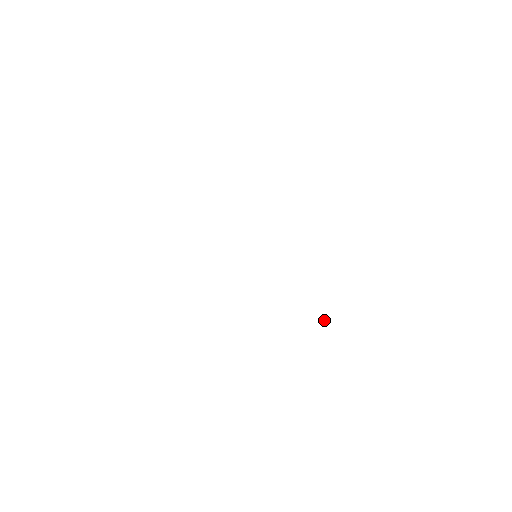
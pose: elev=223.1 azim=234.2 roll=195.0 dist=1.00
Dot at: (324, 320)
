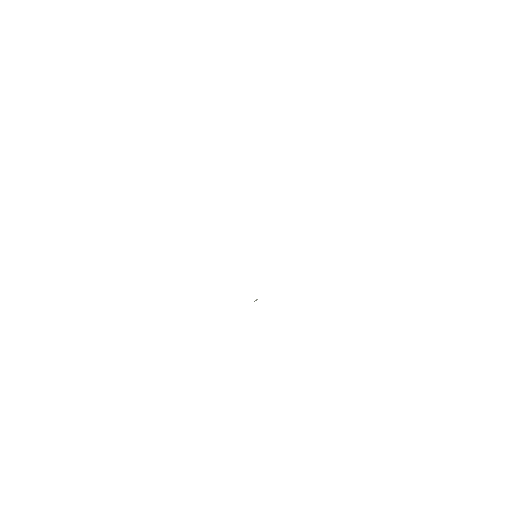
Dot at: (256, 300)
